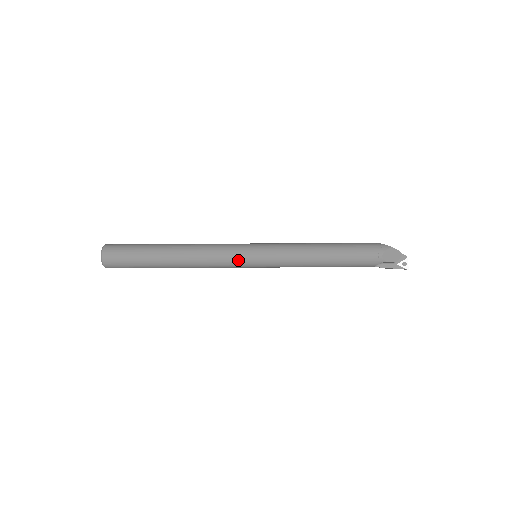
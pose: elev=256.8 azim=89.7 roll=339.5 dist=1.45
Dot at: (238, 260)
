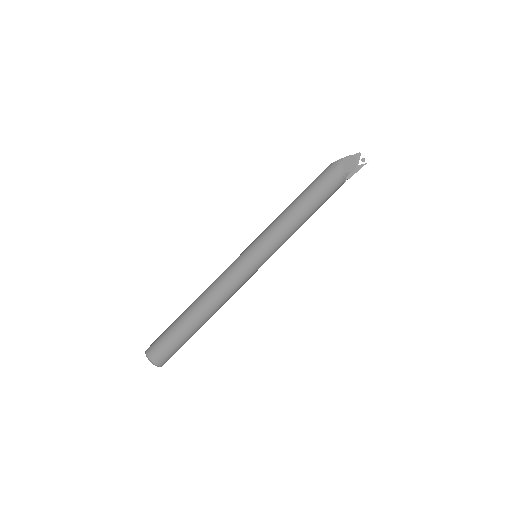
Dot at: (247, 272)
